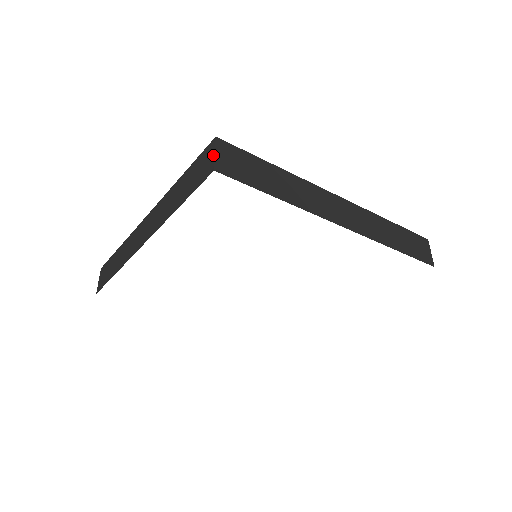
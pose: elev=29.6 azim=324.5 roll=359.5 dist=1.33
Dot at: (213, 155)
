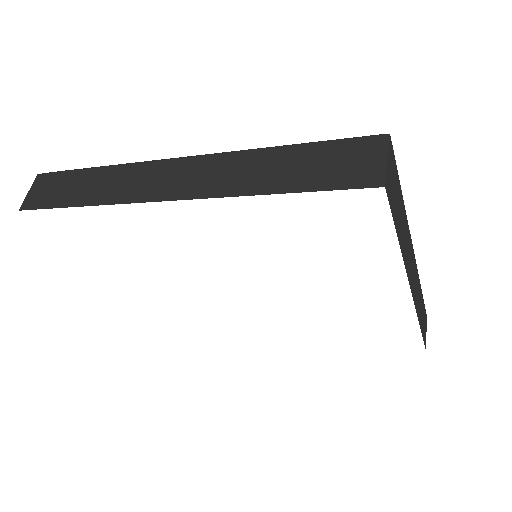
Dot at: (383, 160)
